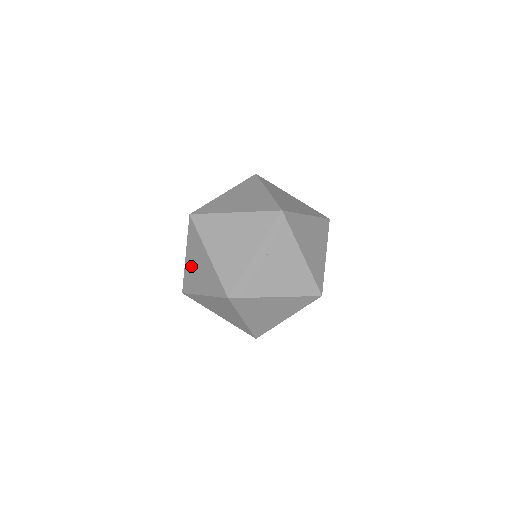
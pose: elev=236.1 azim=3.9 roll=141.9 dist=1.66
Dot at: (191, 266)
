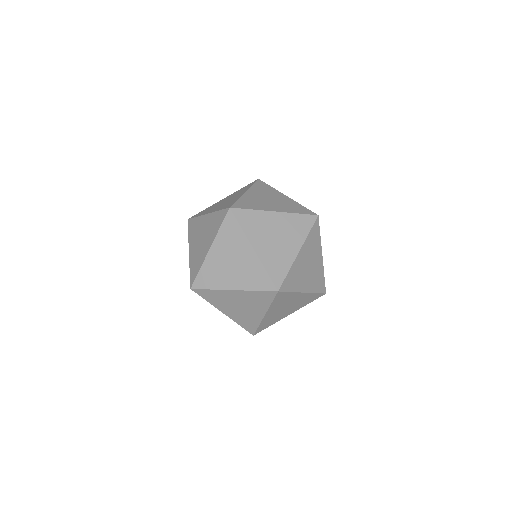
Dot at: occluded
